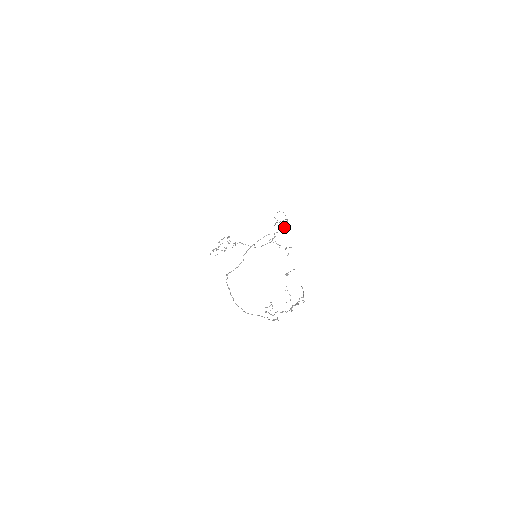
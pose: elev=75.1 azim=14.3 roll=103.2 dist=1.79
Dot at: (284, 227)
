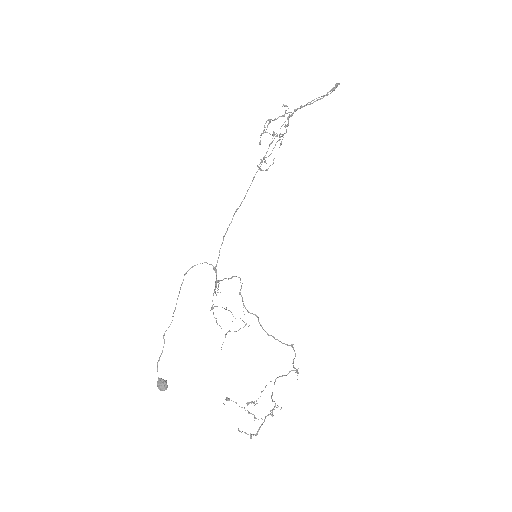
Dot at: (160, 389)
